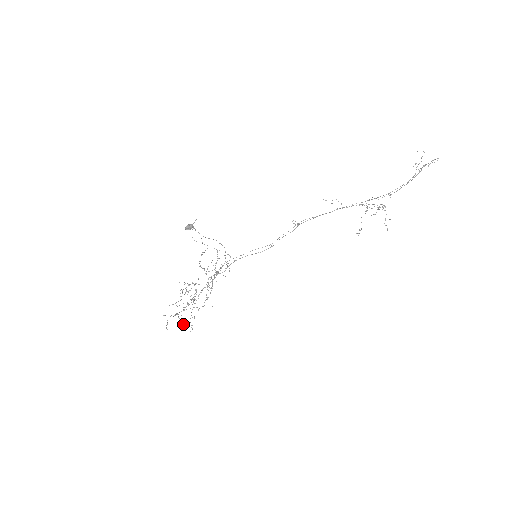
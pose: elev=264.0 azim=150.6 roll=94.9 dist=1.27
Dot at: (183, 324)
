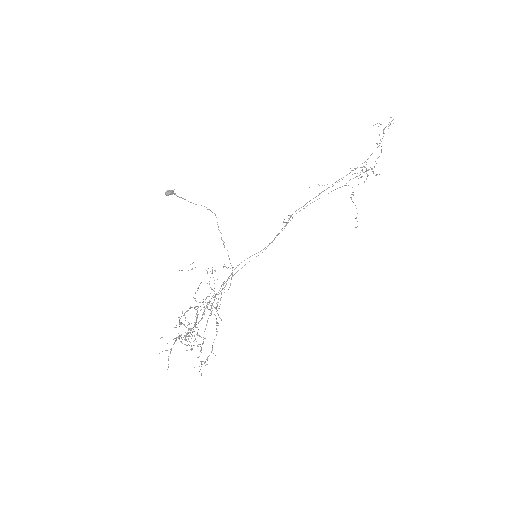
Dot at: occluded
